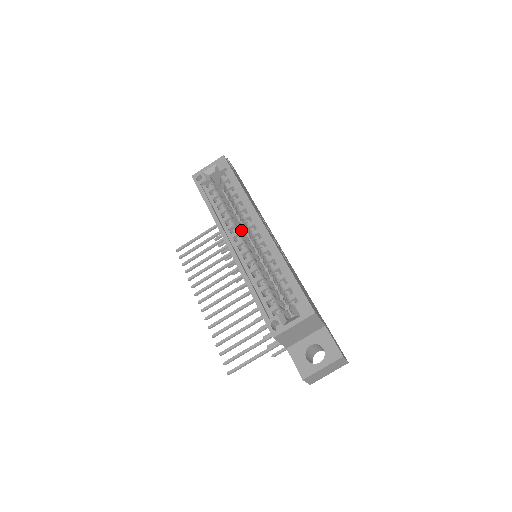
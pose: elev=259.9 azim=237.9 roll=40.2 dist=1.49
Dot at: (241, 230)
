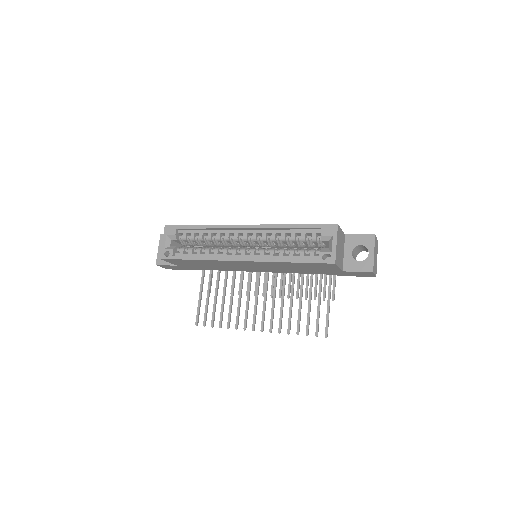
Dot at: (232, 248)
